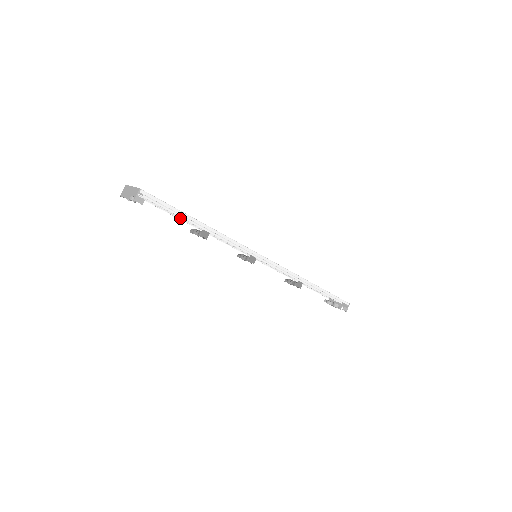
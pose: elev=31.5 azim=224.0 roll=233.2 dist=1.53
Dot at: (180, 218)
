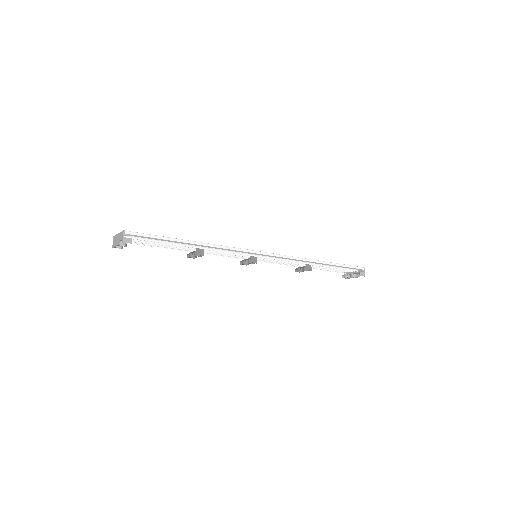
Dot at: (173, 248)
